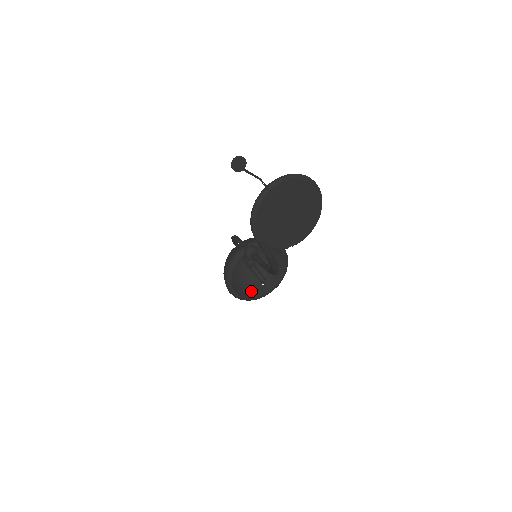
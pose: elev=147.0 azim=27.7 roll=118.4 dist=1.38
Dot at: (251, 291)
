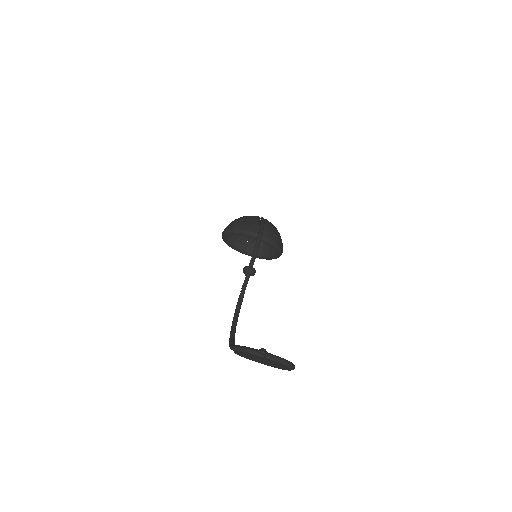
Dot at: (237, 238)
